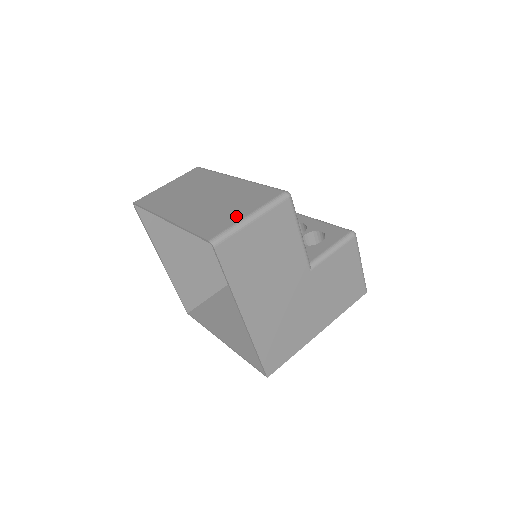
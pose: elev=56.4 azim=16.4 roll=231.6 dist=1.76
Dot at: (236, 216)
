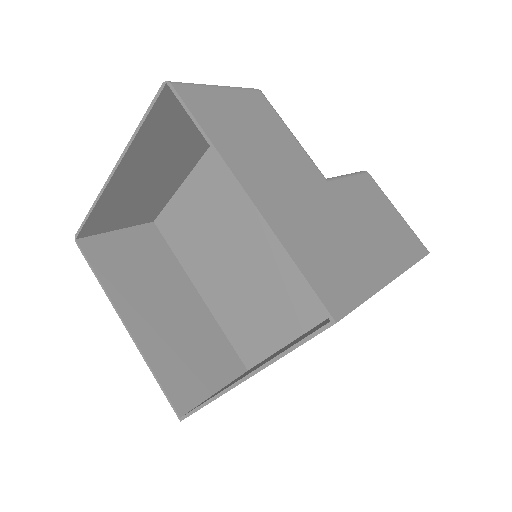
Dot at: occluded
